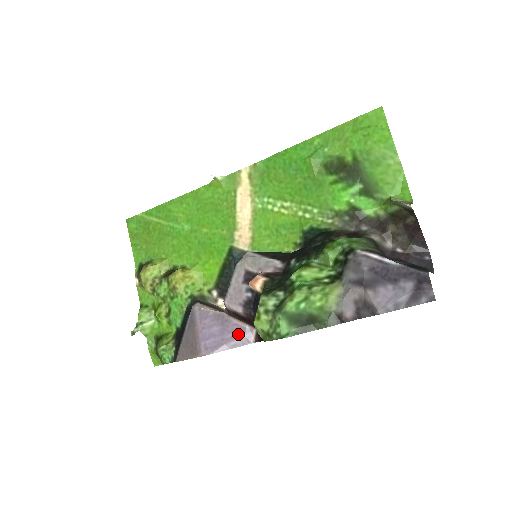
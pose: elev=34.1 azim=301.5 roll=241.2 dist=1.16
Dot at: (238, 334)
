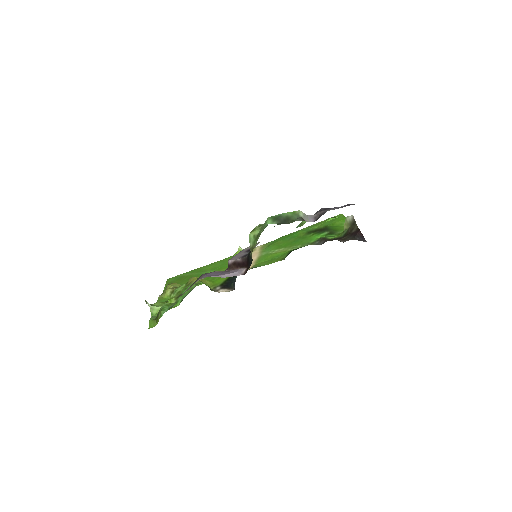
Dot at: (232, 272)
